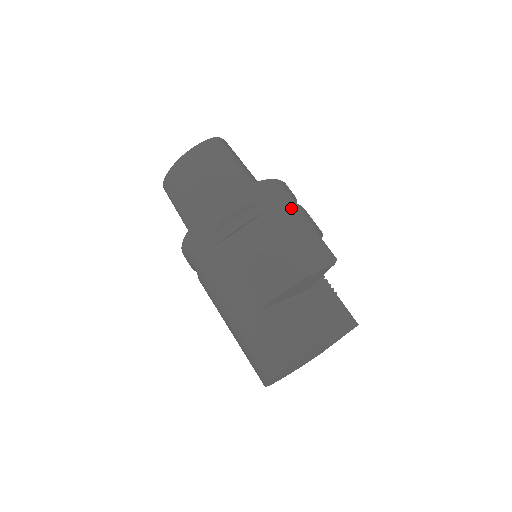
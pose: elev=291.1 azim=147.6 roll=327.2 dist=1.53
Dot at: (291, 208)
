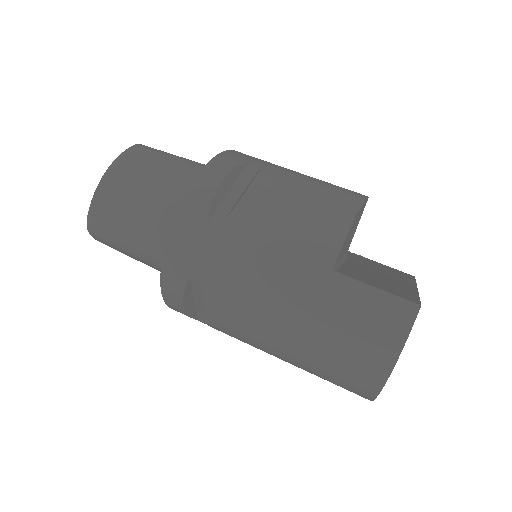
Dot at: occluded
